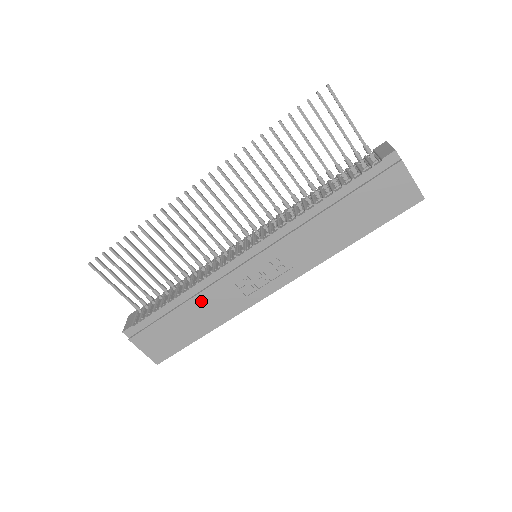
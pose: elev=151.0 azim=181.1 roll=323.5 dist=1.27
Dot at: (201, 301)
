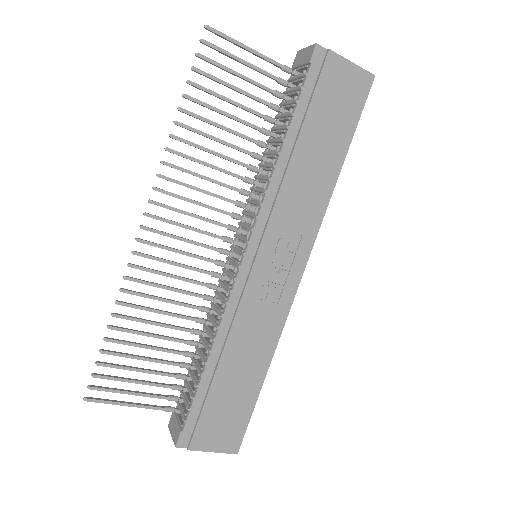
Dot at: (235, 344)
